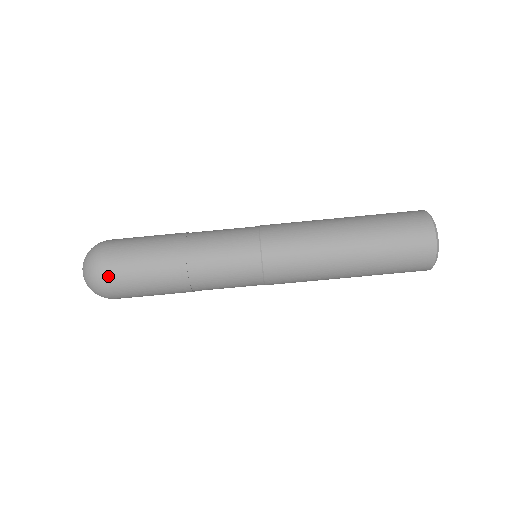
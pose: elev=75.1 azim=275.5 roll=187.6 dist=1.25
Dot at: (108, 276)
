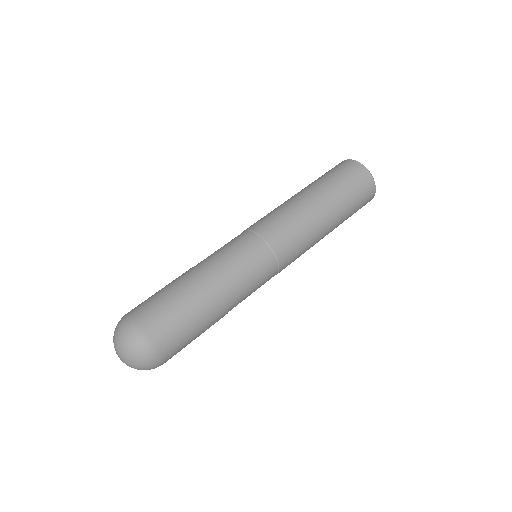
Dot at: (136, 314)
